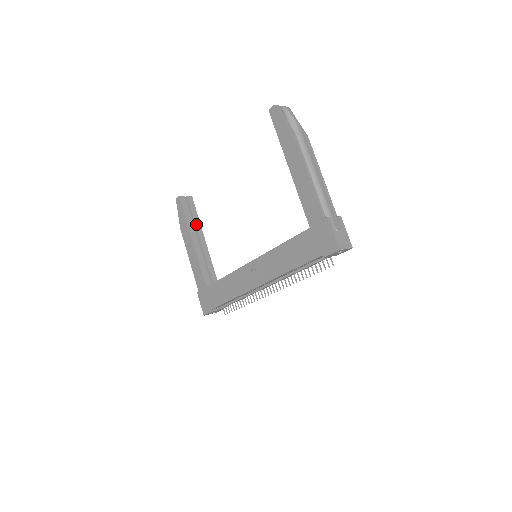
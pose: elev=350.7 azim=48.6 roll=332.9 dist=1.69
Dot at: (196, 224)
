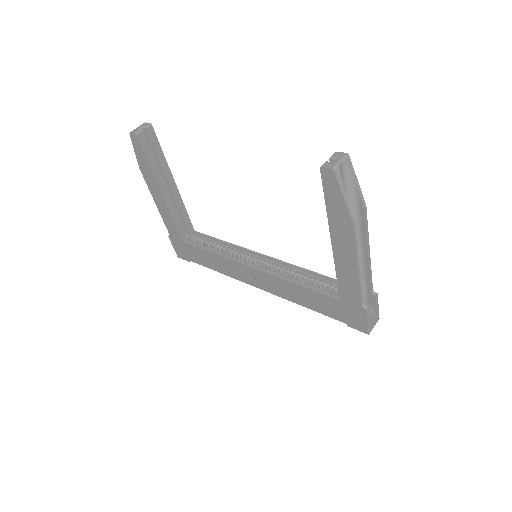
Dot at: (162, 166)
